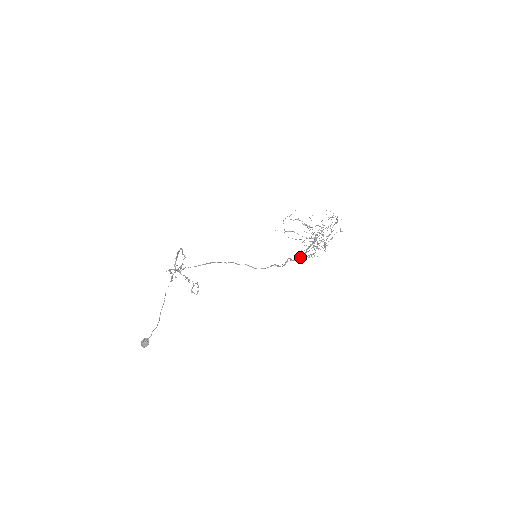
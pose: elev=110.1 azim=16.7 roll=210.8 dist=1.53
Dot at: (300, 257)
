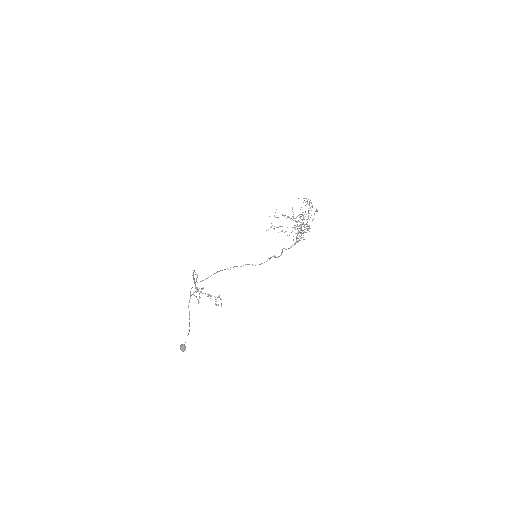
Dot at: occluded
